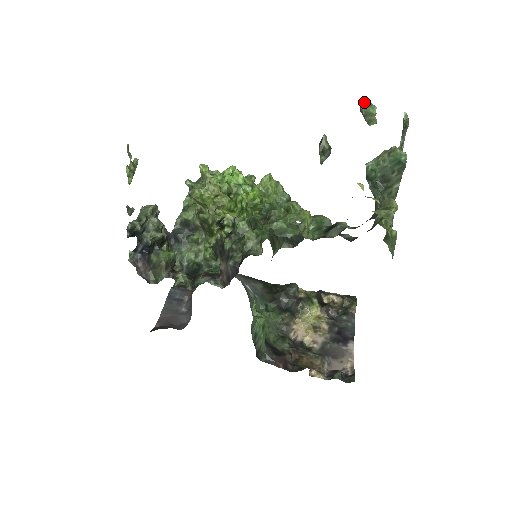
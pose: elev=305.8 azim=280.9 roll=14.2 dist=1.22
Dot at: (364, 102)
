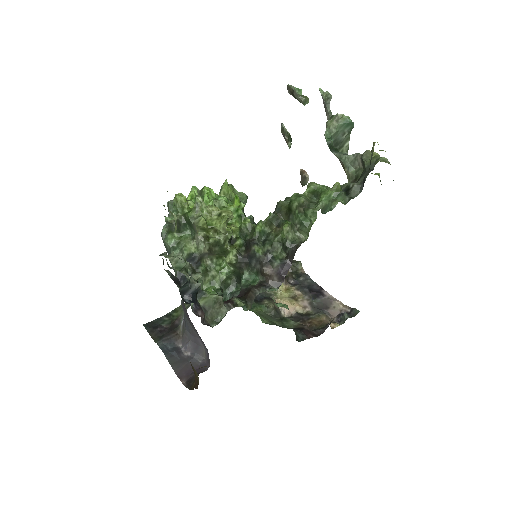
Dot at: (293, 88)
